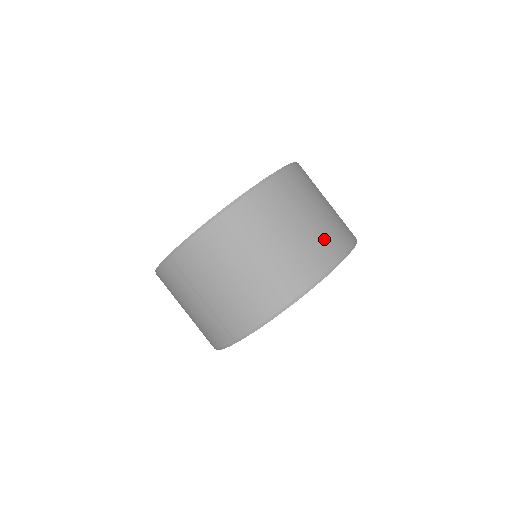
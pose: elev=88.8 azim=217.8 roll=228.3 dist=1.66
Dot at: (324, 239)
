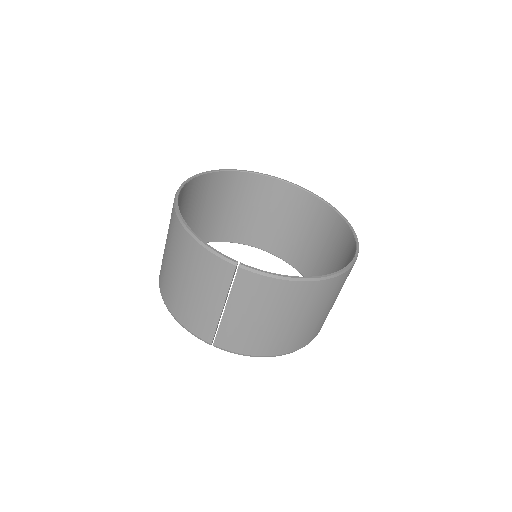
Dot at: occluded
